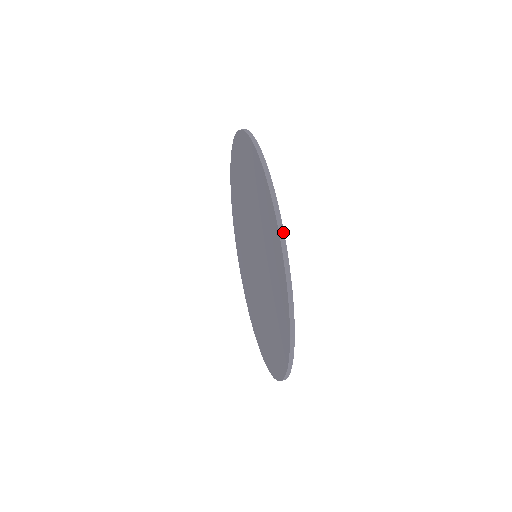
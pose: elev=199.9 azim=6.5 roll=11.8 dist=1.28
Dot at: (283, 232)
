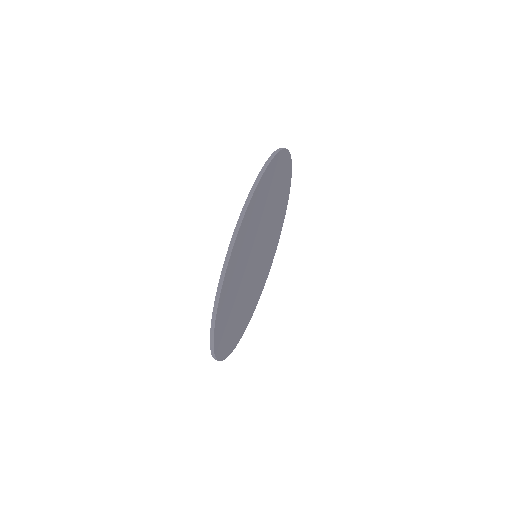
Dot at: (238, 230)
